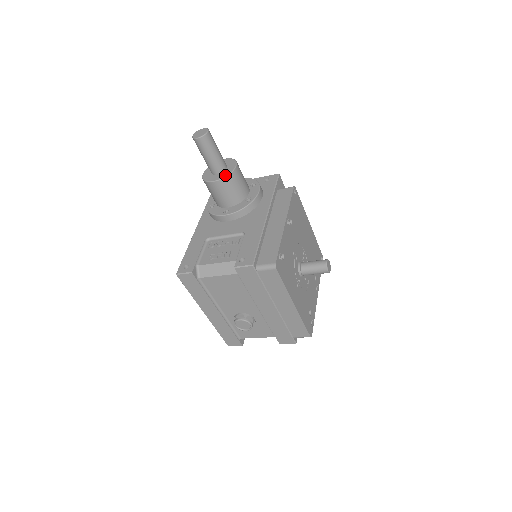
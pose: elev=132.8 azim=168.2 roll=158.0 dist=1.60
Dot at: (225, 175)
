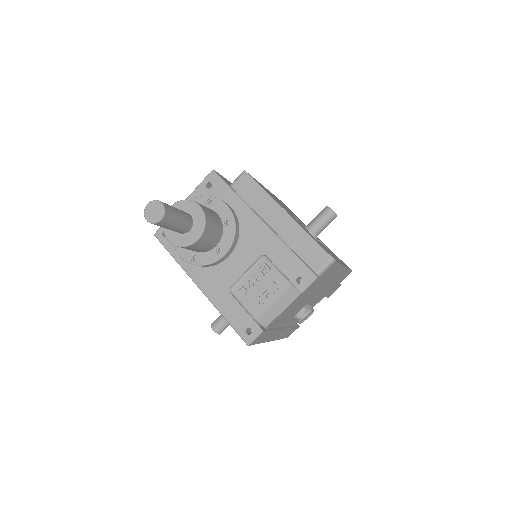
Dot at: (202, 224)
